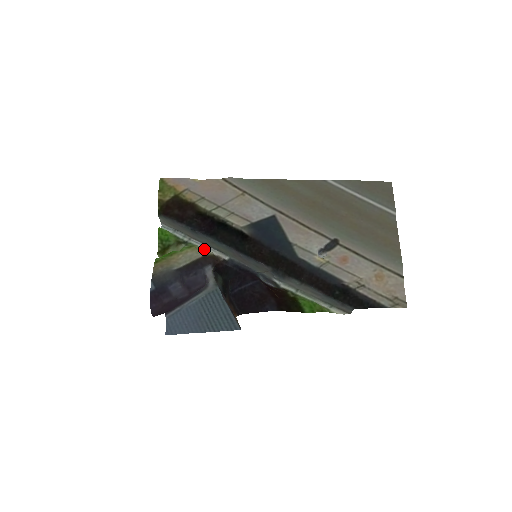
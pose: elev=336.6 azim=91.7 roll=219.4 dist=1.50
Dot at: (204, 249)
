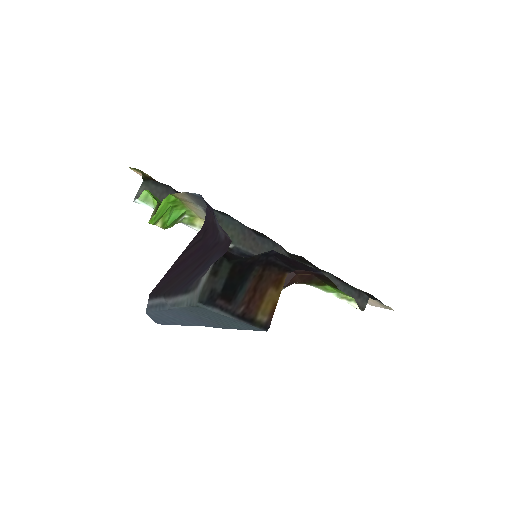
Dot at: occluded
